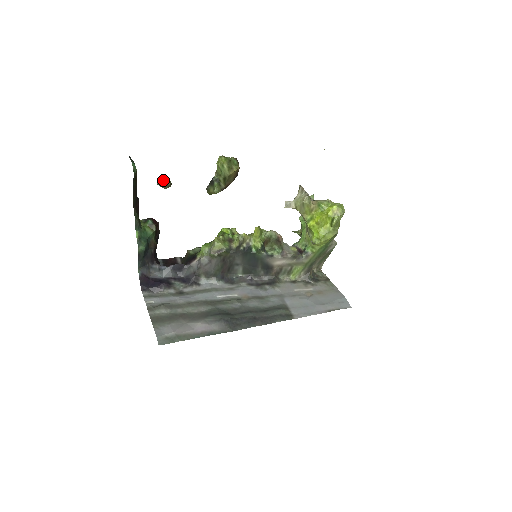
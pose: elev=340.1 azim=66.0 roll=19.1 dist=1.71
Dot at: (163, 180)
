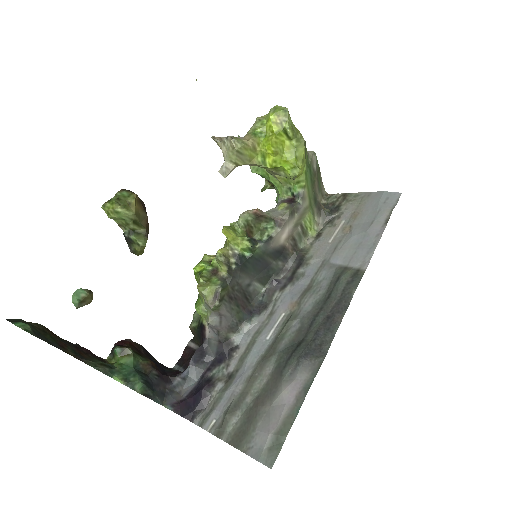
Dot at: (76, 298)
